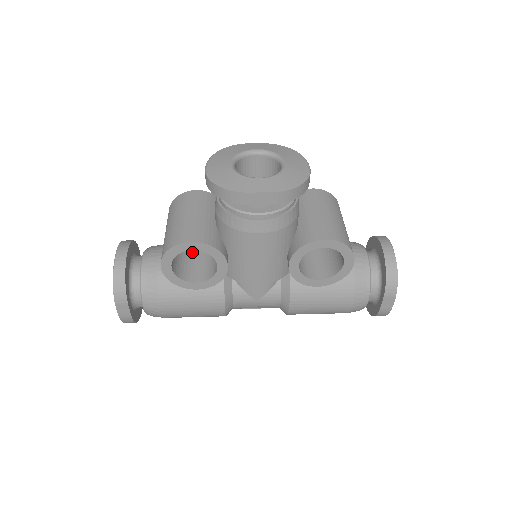
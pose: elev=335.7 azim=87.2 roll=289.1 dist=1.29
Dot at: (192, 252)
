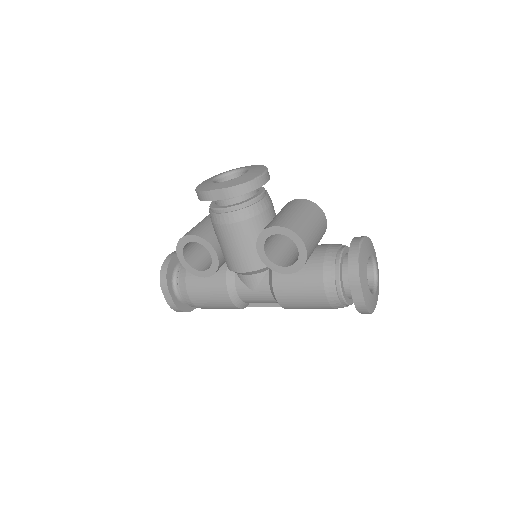
Dot at: occluded
